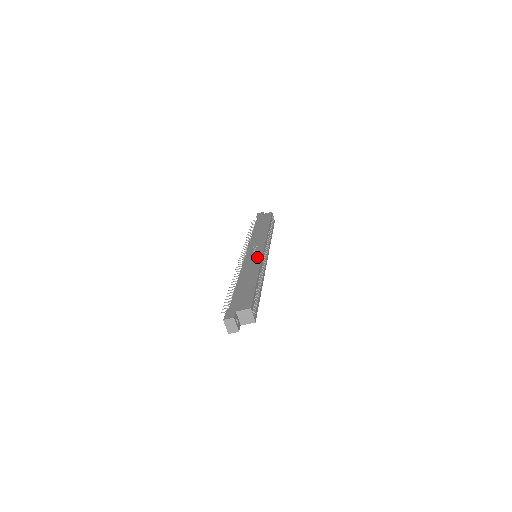
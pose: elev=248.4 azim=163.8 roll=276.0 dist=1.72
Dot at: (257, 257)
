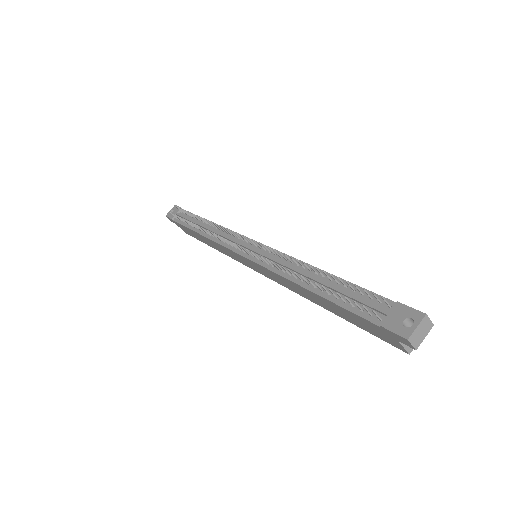
Dot at: occluded
